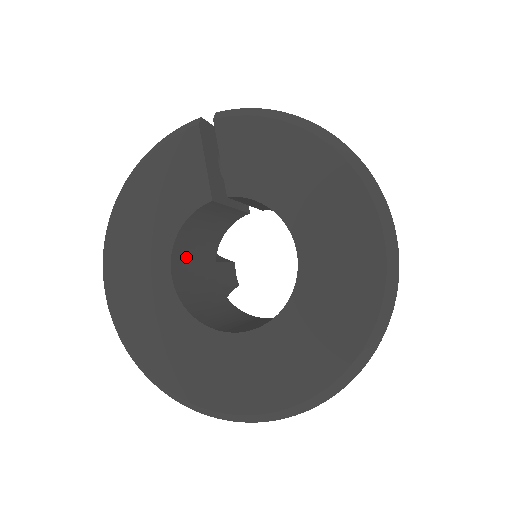
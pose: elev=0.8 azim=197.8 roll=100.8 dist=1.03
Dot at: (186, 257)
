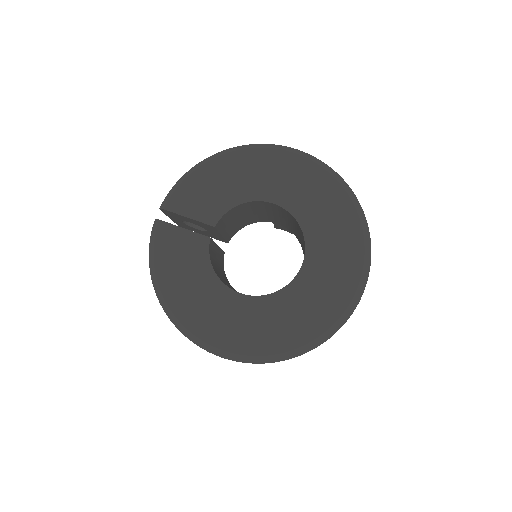
Dot at: occluded
